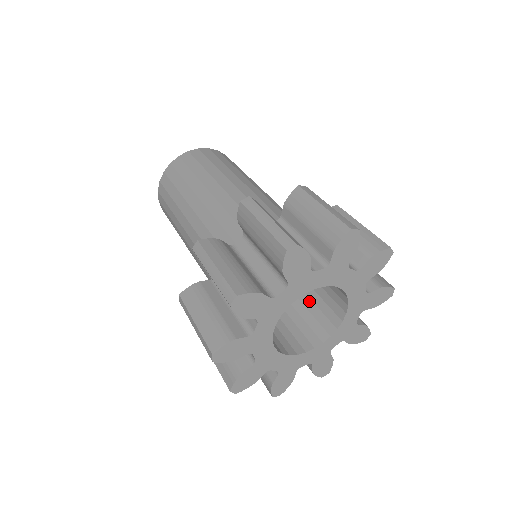
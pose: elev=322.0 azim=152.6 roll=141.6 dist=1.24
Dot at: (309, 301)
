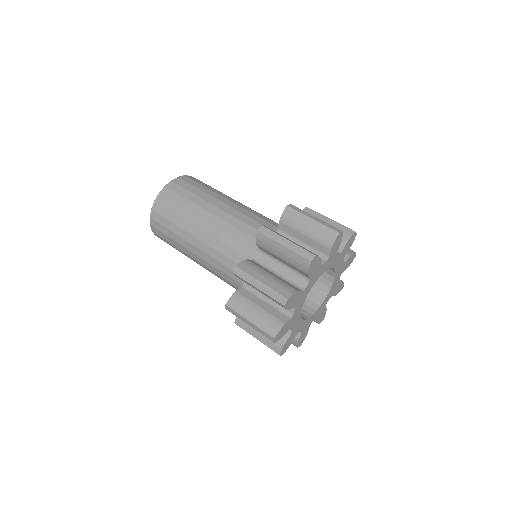
Dot at: occluded
